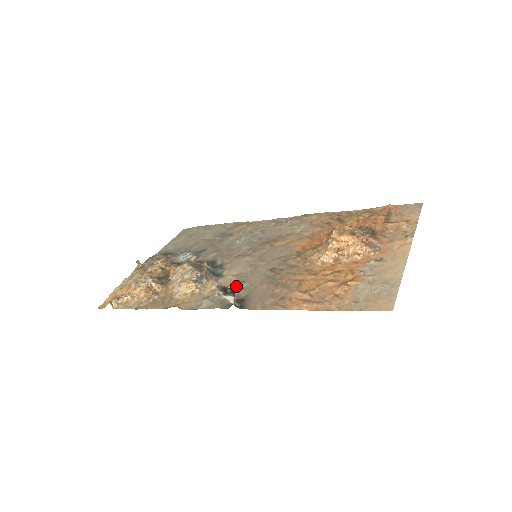
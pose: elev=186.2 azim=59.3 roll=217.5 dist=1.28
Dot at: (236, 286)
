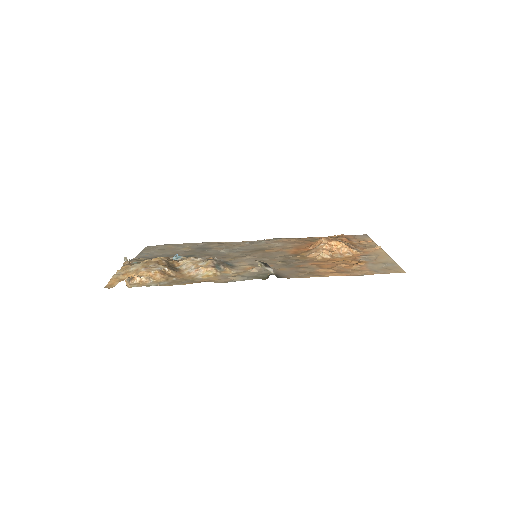
Dot at: (259, 269)
